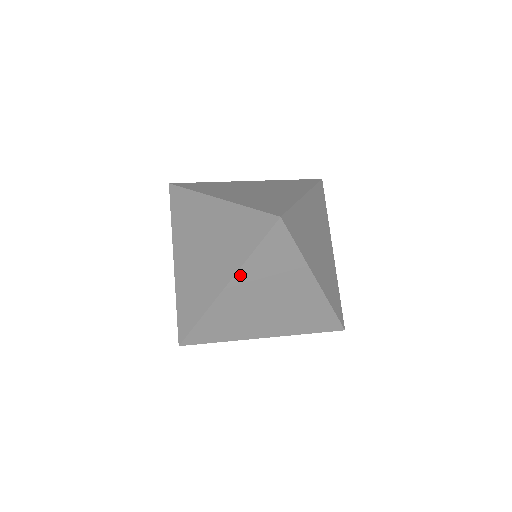
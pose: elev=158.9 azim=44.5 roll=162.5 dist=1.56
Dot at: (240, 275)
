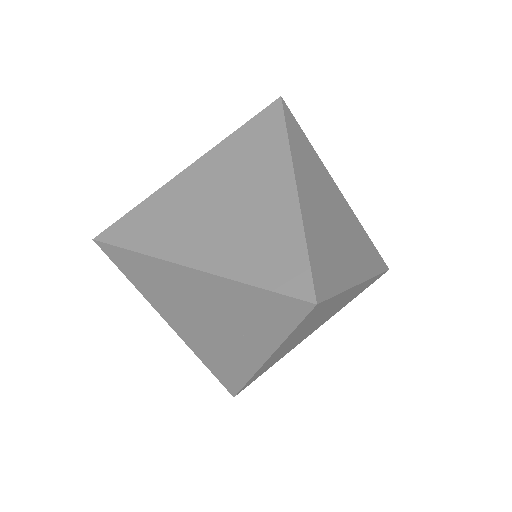
Dot at: (280, 347)
